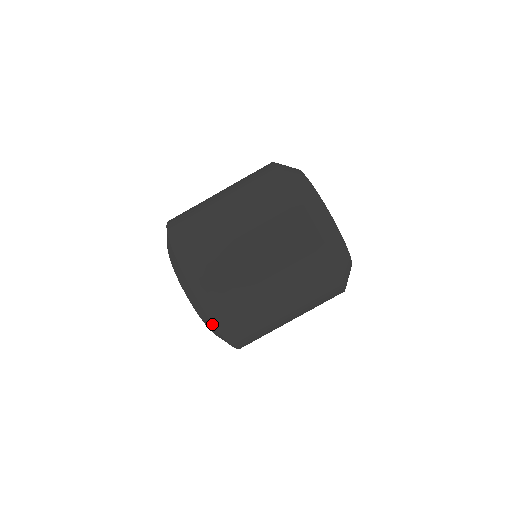
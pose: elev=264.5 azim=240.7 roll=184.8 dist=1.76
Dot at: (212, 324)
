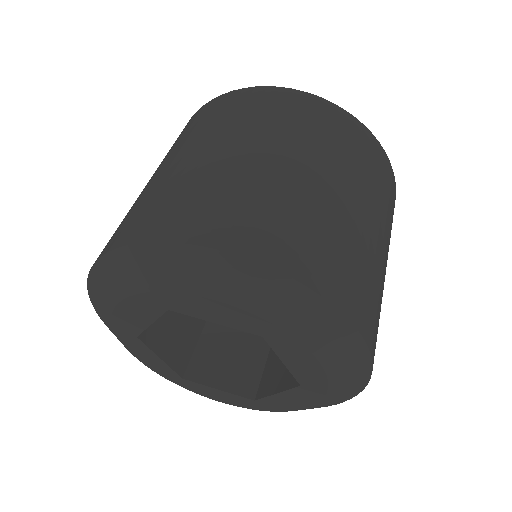
Dot at: (303, 291)
